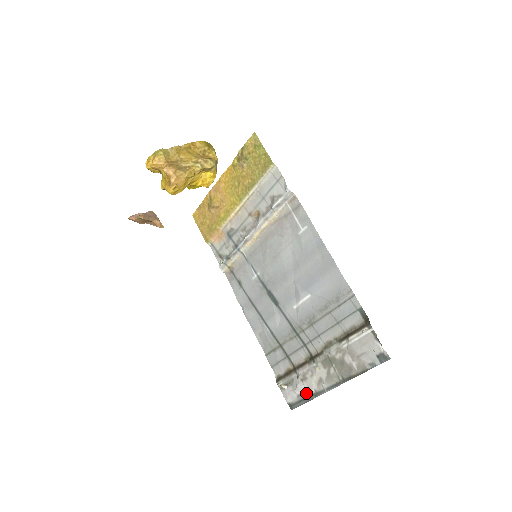
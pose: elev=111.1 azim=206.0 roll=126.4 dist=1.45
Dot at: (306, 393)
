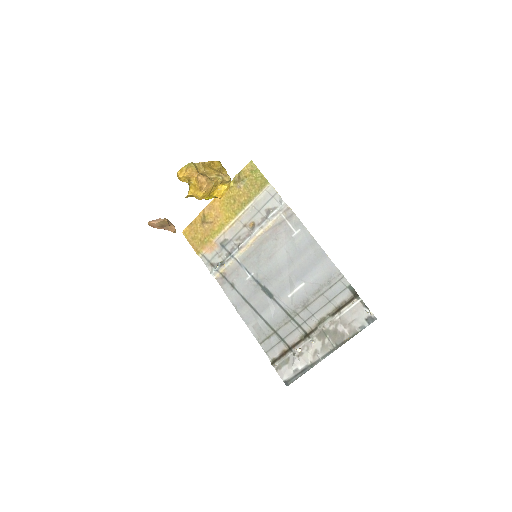
Dot at: (302, 367)
